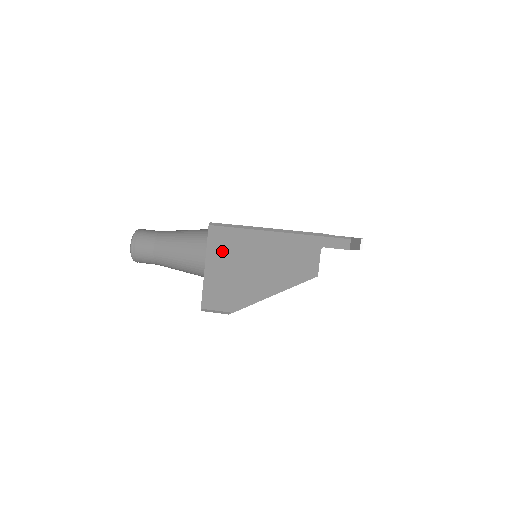
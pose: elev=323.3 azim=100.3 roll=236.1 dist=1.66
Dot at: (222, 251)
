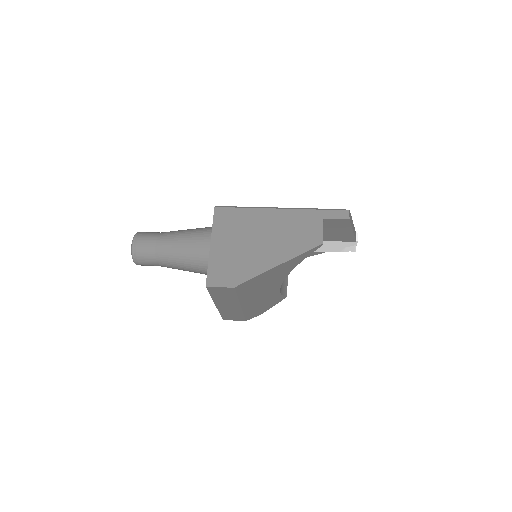
Dot at: (228, 228)
